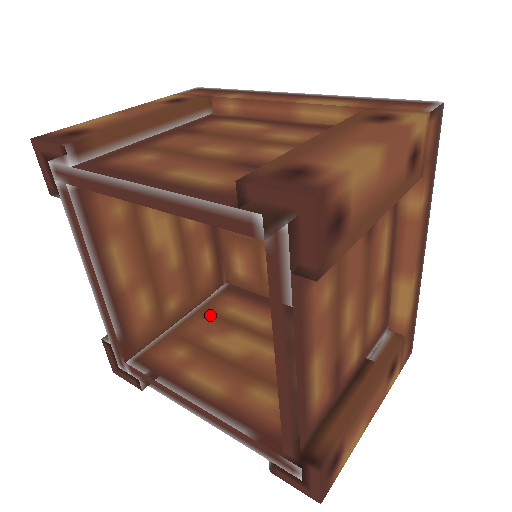
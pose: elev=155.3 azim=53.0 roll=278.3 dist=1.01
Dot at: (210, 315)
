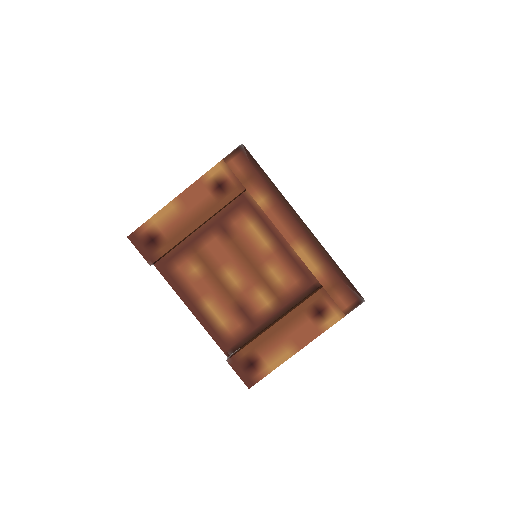
Dot at: occluded
